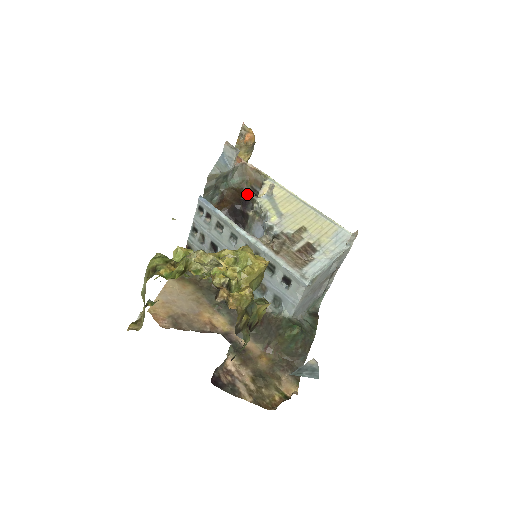
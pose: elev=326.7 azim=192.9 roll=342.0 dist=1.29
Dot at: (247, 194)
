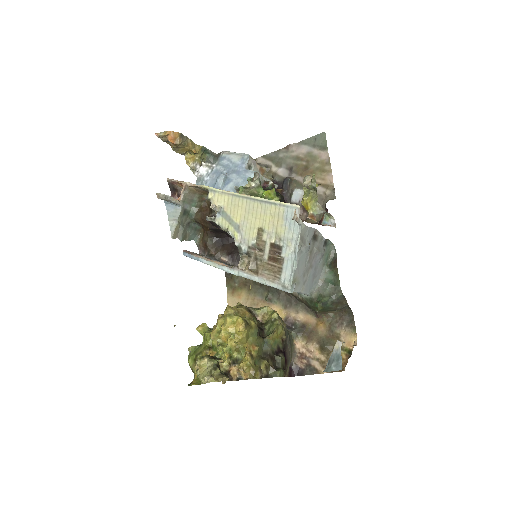
Dot at: occluded
